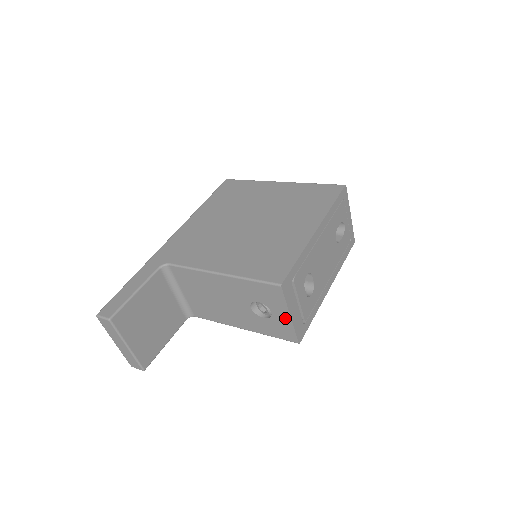
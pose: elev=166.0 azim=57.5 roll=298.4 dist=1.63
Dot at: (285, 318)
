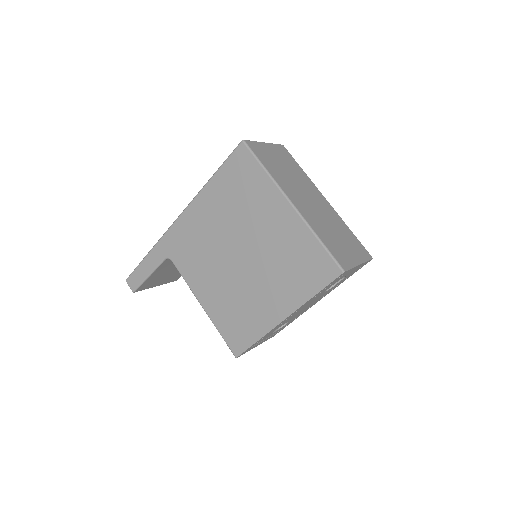
Dot at: occluded
